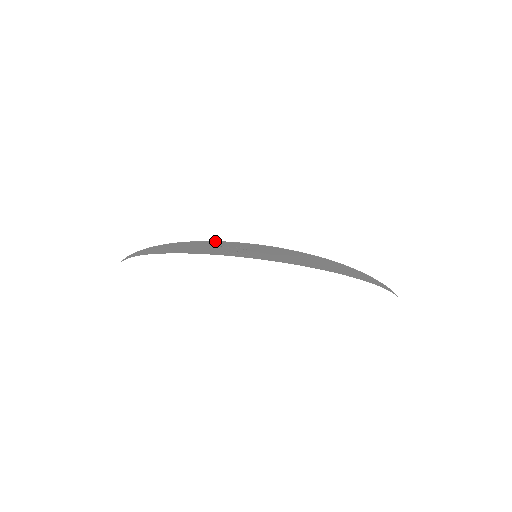
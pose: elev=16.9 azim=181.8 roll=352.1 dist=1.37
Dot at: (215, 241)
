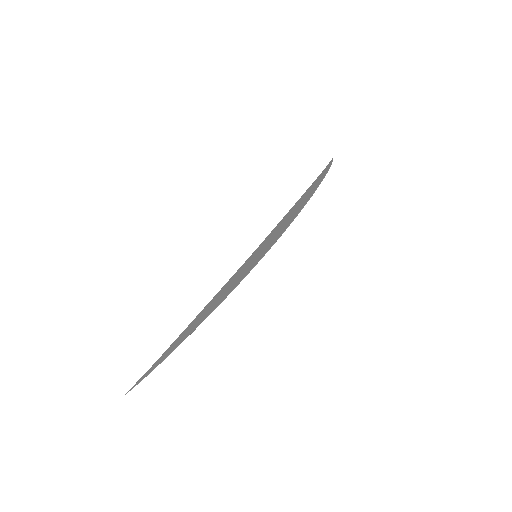
Dot at: (233, 289)
